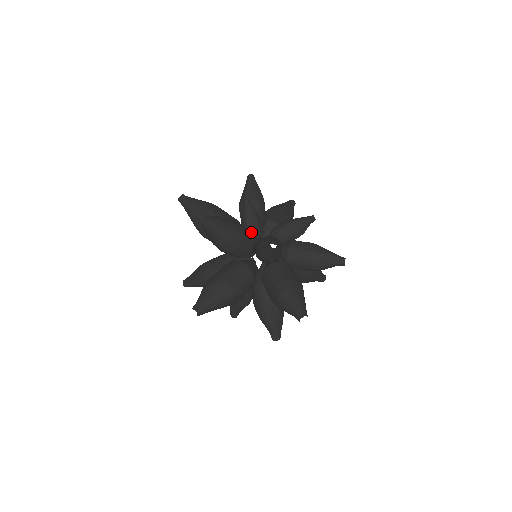
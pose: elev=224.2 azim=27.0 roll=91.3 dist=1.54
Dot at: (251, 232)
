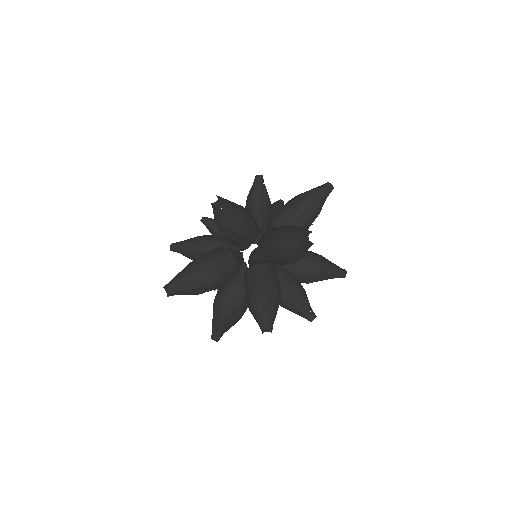
Dot at: occluded
